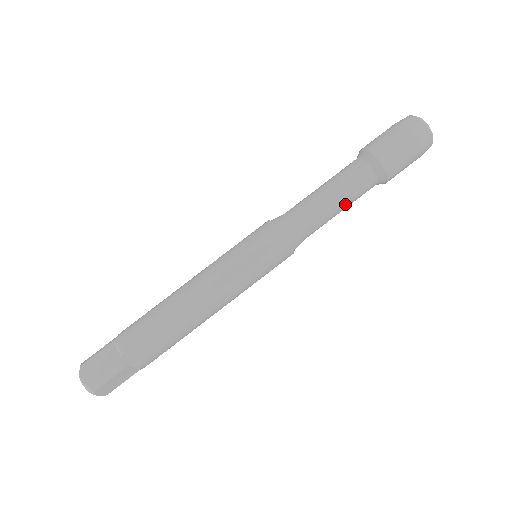
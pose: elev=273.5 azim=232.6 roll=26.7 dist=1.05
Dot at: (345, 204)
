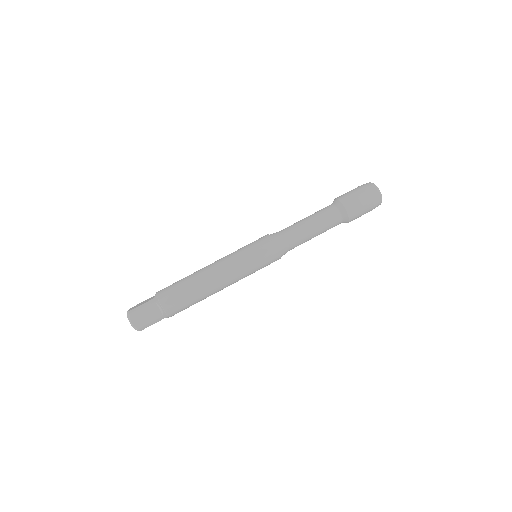
Dot at: (316, 224)
